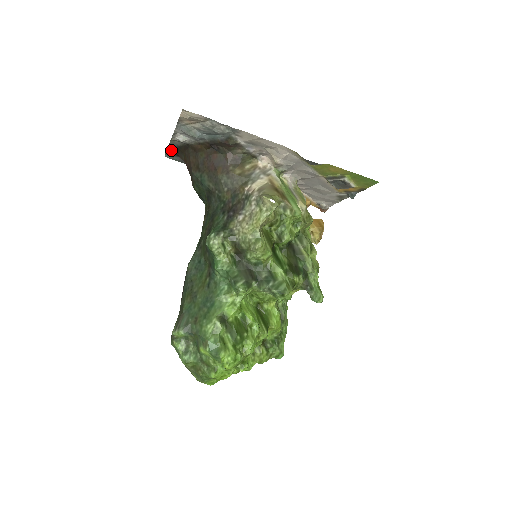
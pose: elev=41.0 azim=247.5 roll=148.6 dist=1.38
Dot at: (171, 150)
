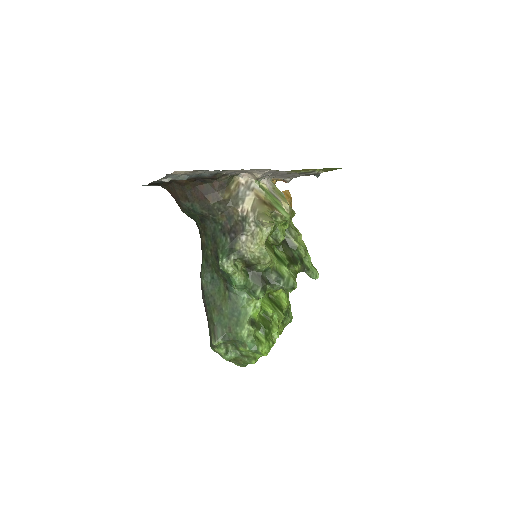
Dot at: (152, 184)
